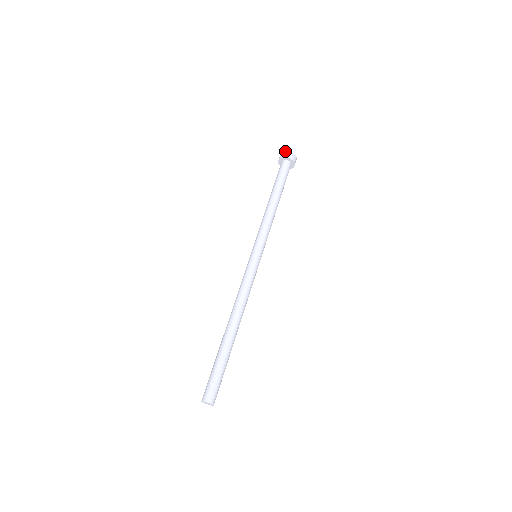
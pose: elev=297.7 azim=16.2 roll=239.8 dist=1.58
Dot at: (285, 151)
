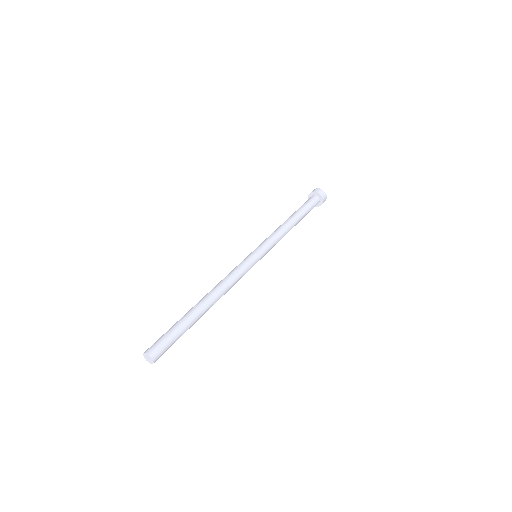
Dot at: occluded
